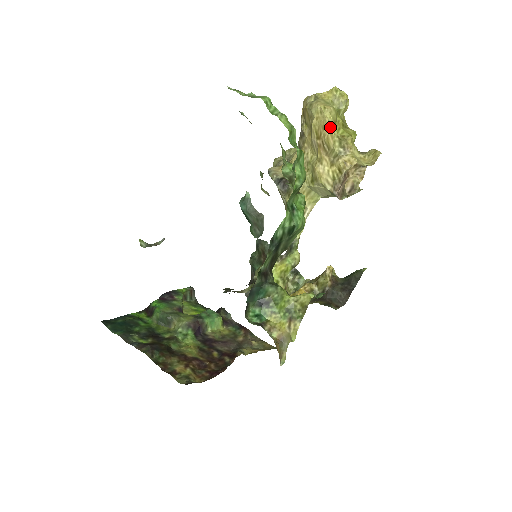
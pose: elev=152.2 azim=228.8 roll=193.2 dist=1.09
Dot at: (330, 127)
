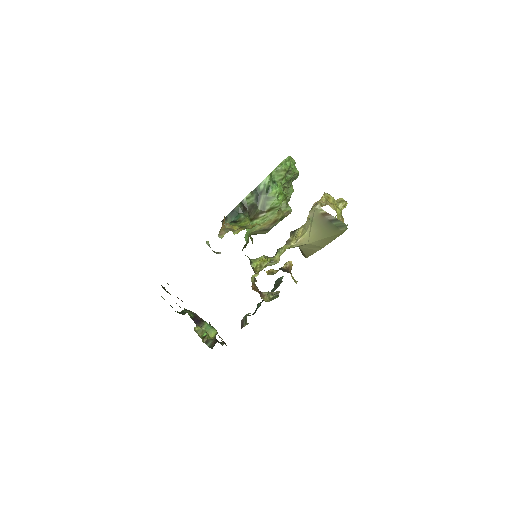
Dot at: (324, 194)
